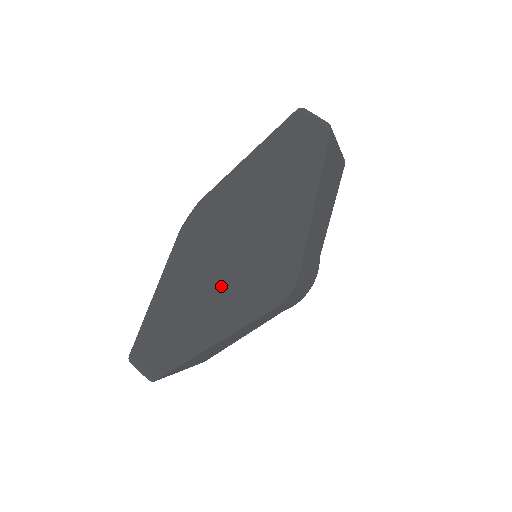
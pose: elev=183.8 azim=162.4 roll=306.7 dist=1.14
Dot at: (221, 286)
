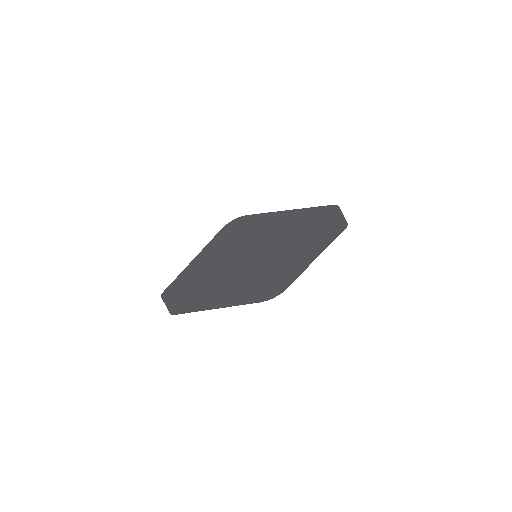
Dot at: (237, 276)
